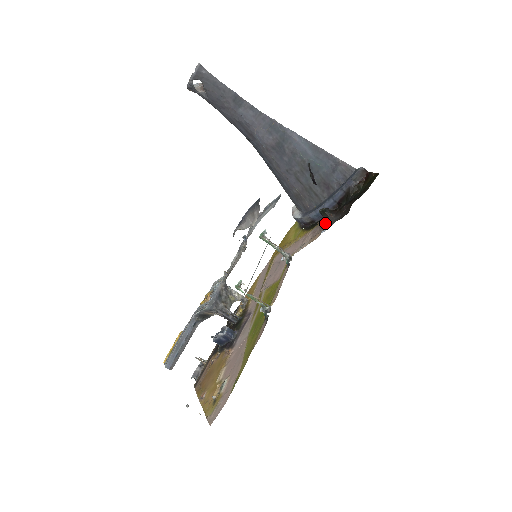
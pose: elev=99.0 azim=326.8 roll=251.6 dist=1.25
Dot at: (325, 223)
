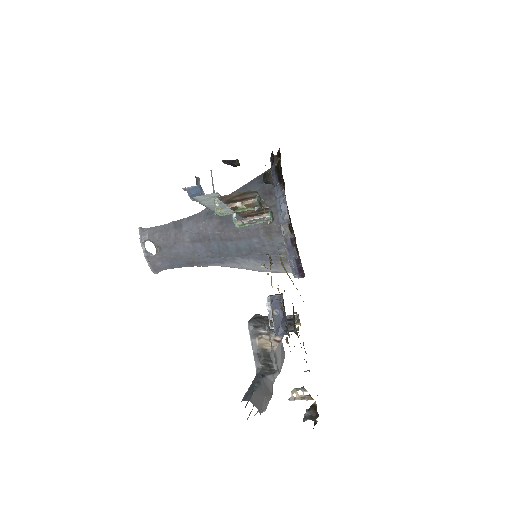
Dot at: (270, 176)
